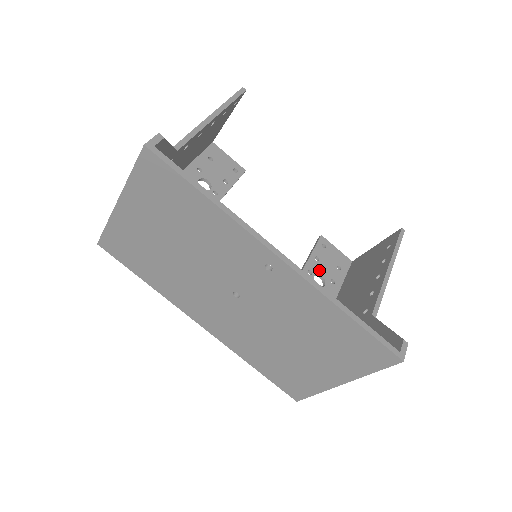
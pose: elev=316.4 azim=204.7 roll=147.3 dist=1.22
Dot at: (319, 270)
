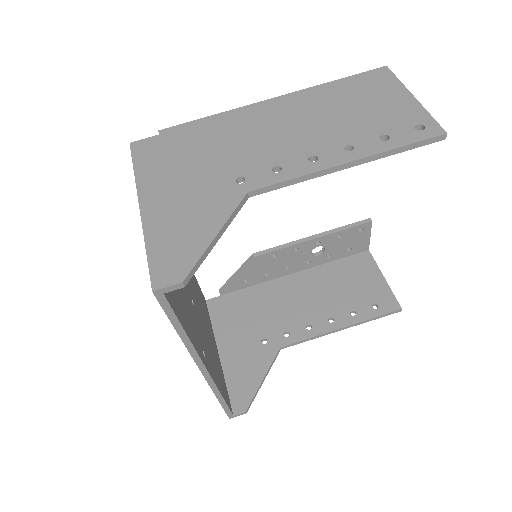
Dot at: (329, 244)
